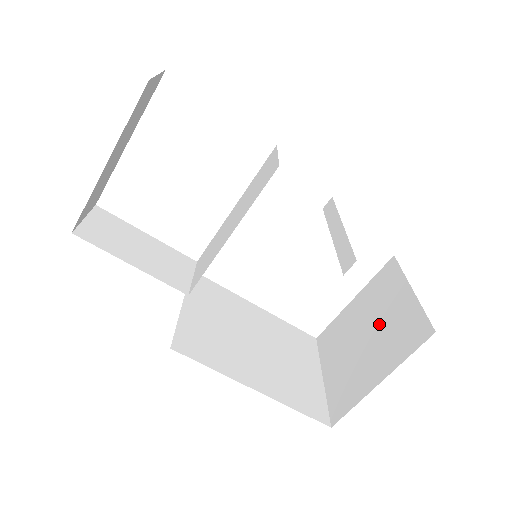
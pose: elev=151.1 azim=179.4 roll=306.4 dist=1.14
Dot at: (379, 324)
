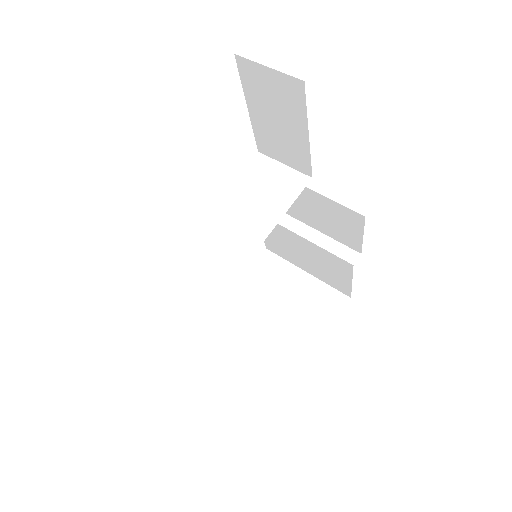
Dot at: (288, 303)
